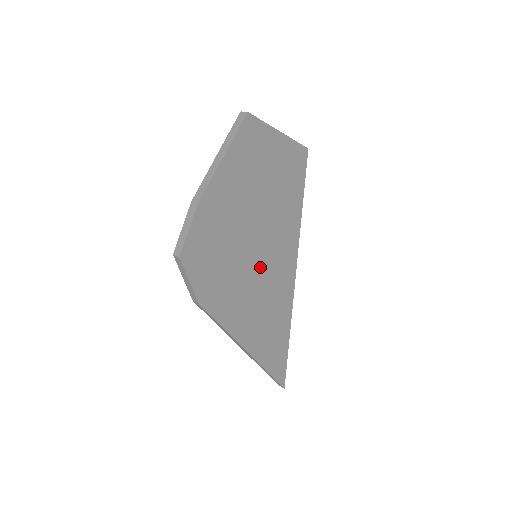
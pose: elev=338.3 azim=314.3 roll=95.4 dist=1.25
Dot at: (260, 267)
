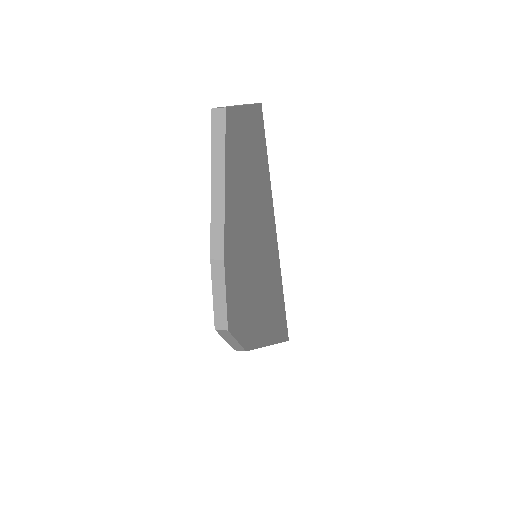
Dot at: (263, 264)
